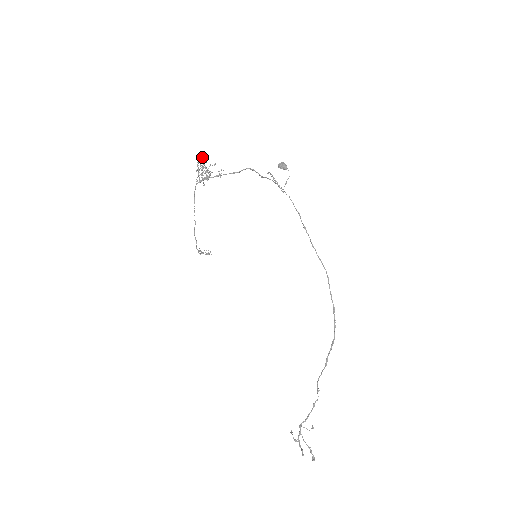
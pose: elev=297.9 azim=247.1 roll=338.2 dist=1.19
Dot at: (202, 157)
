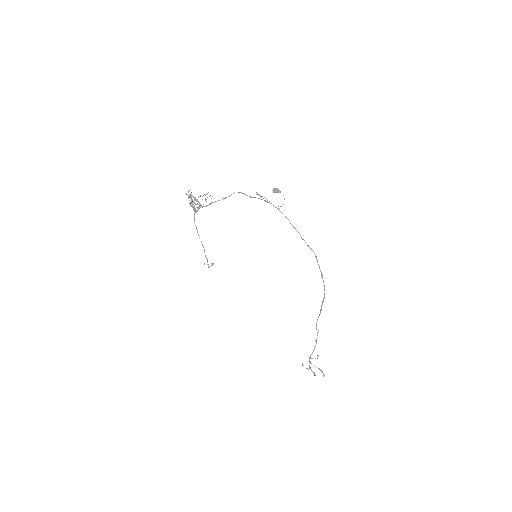
Dot at: occluded
